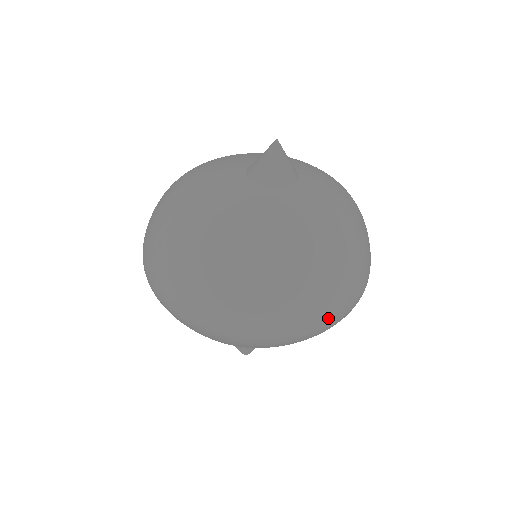
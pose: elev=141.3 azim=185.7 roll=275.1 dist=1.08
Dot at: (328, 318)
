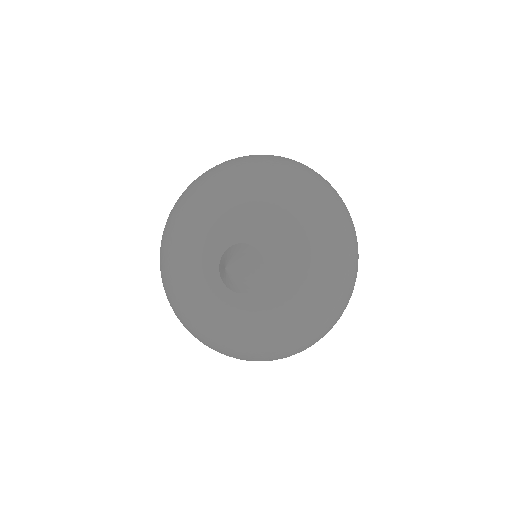
Dot at: (357, 246)
